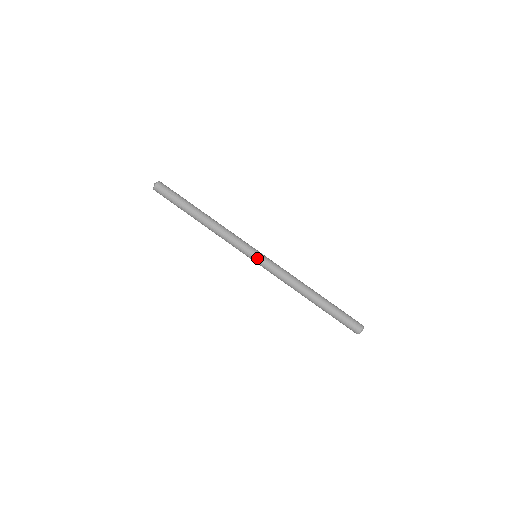
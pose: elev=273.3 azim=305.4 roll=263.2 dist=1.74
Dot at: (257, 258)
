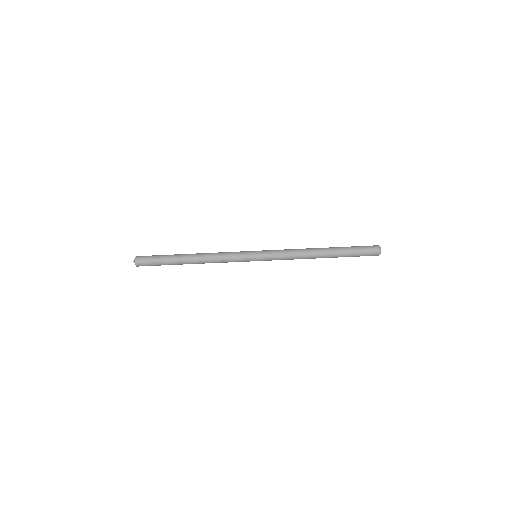
Dot at: occluded
